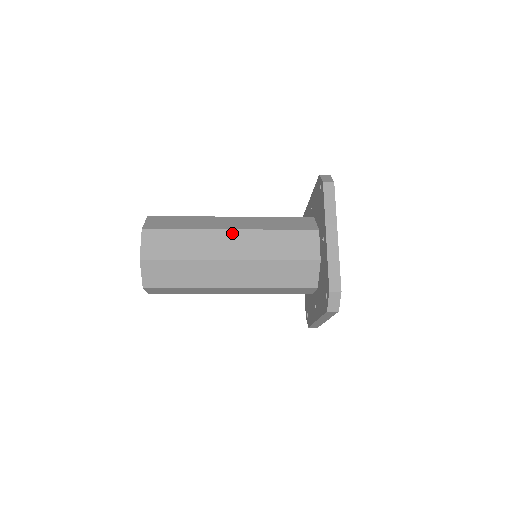
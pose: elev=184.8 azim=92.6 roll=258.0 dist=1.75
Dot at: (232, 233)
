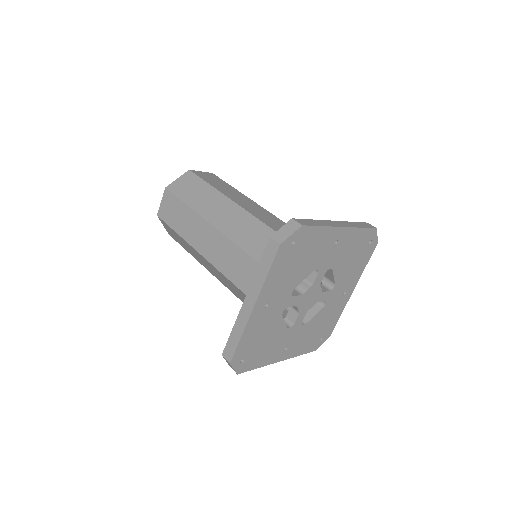
Dot at: (214, 232)
